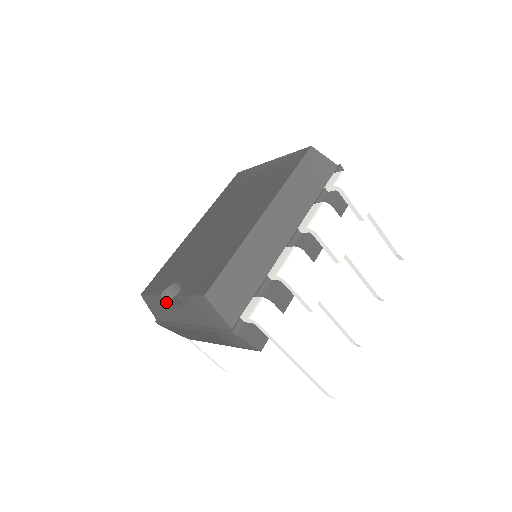
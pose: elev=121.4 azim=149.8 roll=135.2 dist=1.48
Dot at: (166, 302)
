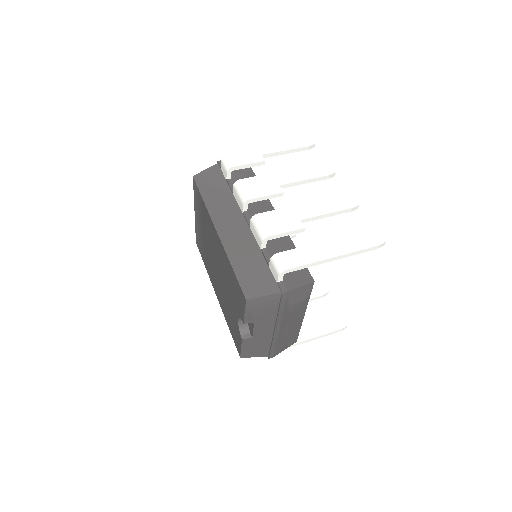
Dot at: (250, 338)
